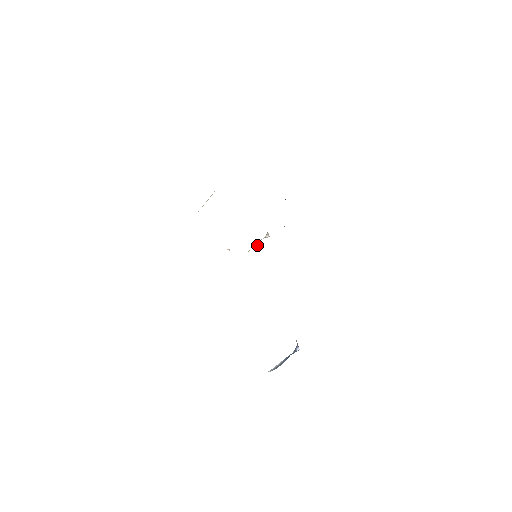
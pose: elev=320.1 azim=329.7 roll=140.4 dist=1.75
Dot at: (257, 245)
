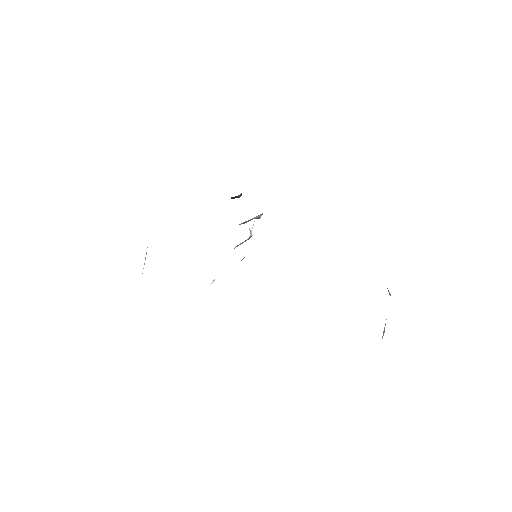
Dot at: occluded
